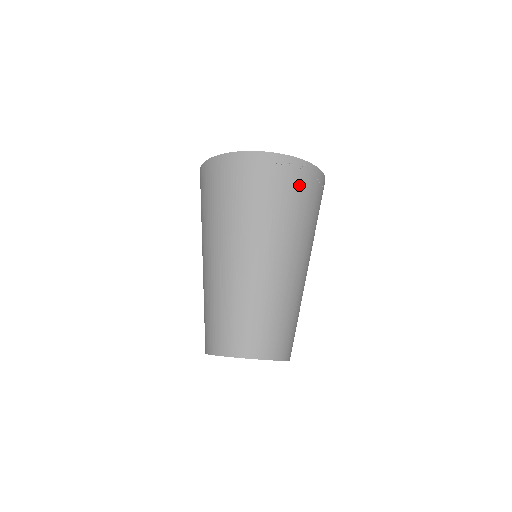
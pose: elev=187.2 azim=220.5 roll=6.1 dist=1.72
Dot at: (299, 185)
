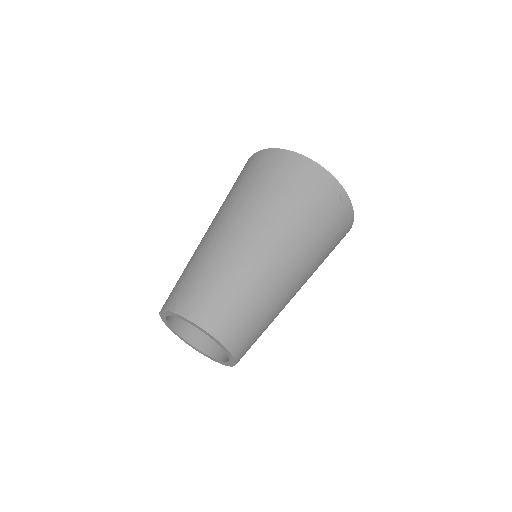
Dot at: (339, 225)
